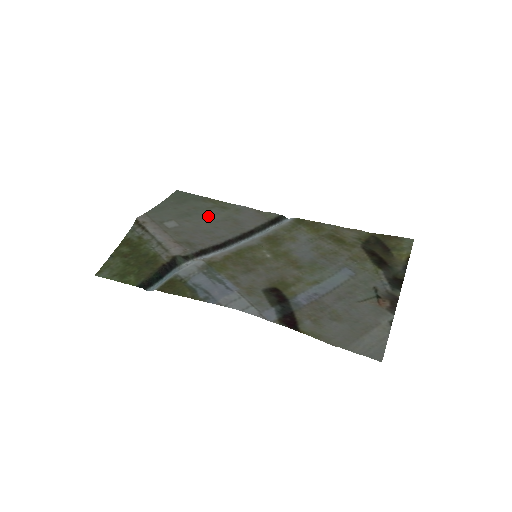
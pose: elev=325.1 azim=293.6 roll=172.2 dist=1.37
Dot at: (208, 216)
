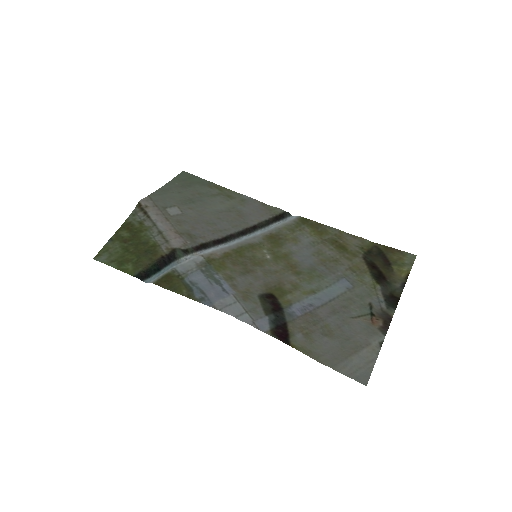
Dot at: (212, 204)
